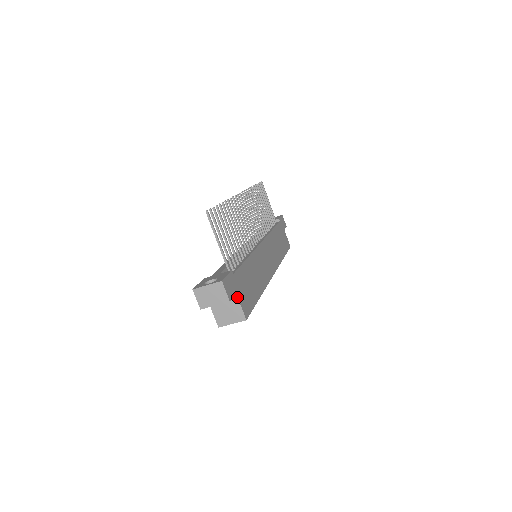
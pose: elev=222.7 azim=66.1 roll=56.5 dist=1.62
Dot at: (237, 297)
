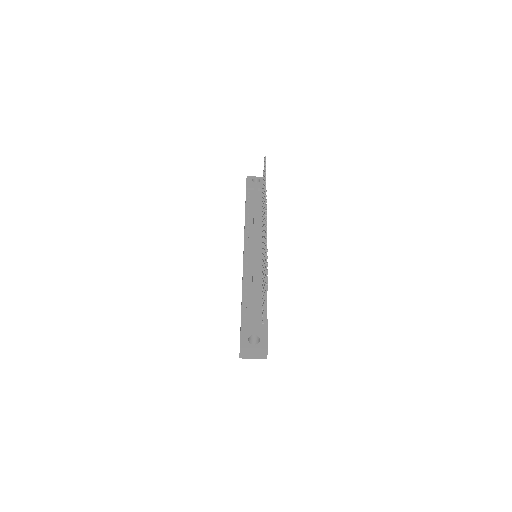
Dot at: occluded
